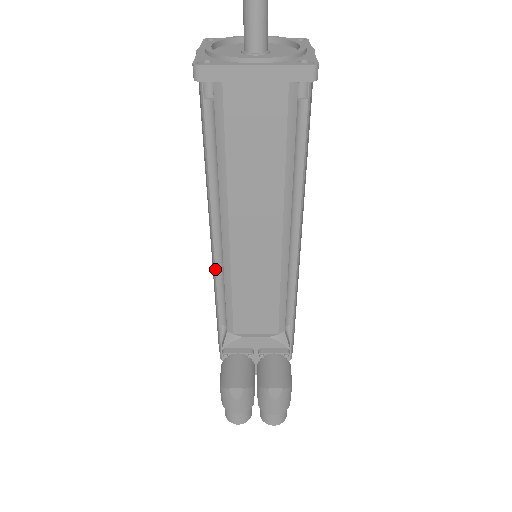
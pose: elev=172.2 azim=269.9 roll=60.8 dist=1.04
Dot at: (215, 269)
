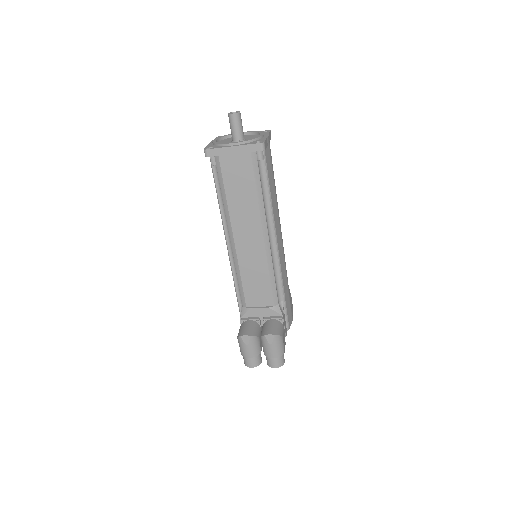
Dot at: (231, 264)
